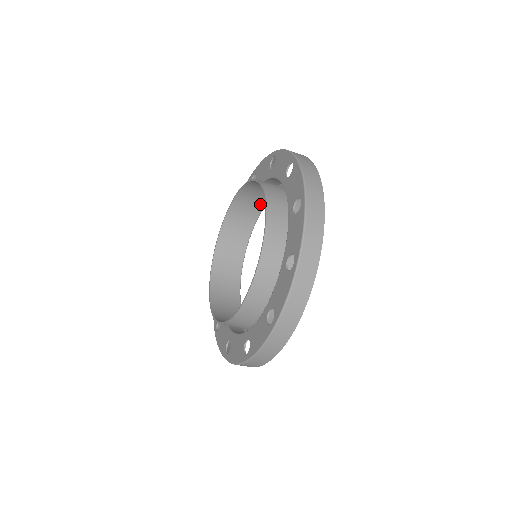
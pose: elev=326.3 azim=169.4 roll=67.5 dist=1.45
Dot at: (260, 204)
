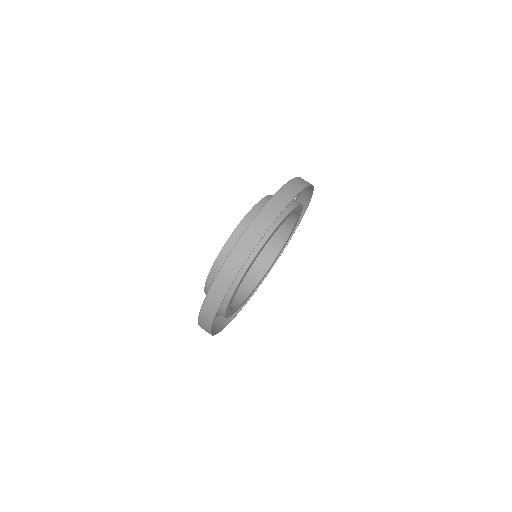
Dot at: (269, 260)
